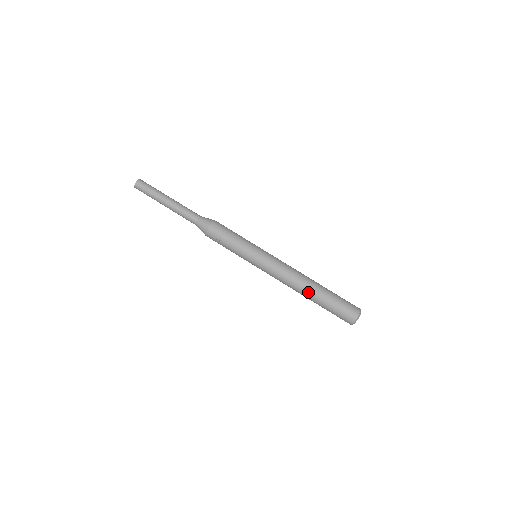
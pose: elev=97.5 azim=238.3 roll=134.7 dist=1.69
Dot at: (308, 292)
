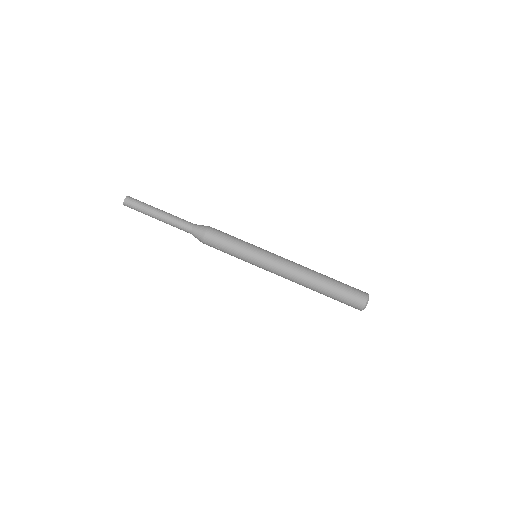
Dot at: (312, 288)
